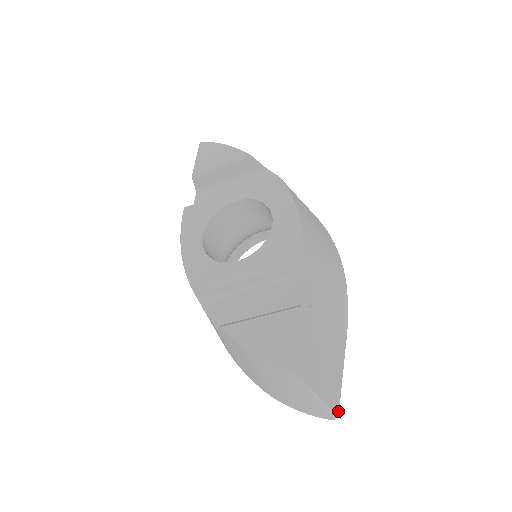
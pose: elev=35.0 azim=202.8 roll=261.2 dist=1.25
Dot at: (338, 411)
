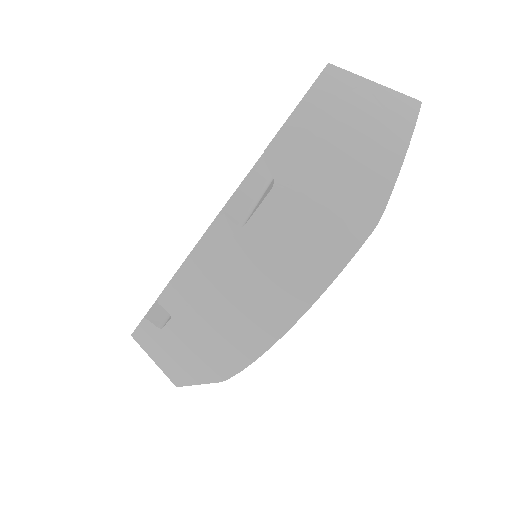
Dot at: occluded
